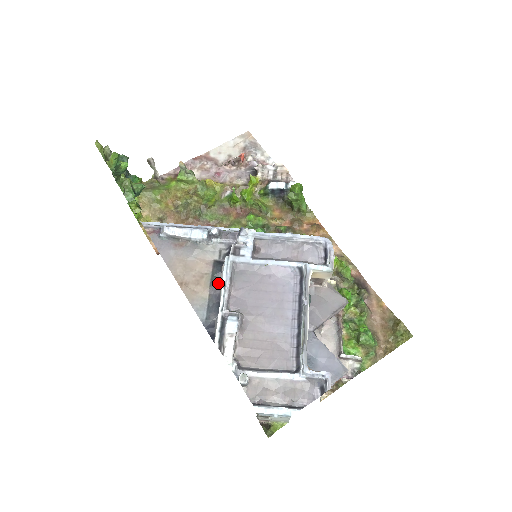
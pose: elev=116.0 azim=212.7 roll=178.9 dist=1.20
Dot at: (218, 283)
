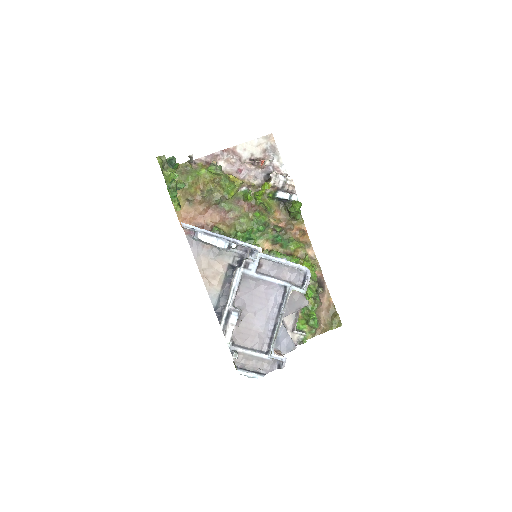
Dot at: (229, 282)
